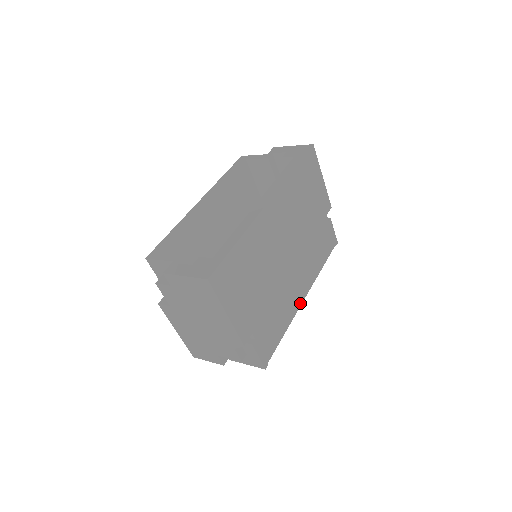
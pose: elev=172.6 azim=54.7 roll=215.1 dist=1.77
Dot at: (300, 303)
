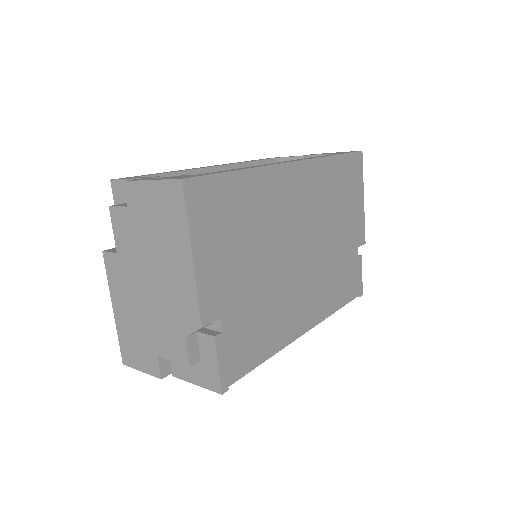
Dot at: (298, 334)
